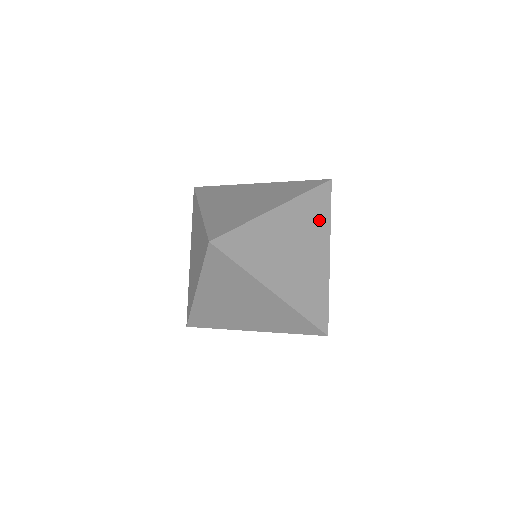
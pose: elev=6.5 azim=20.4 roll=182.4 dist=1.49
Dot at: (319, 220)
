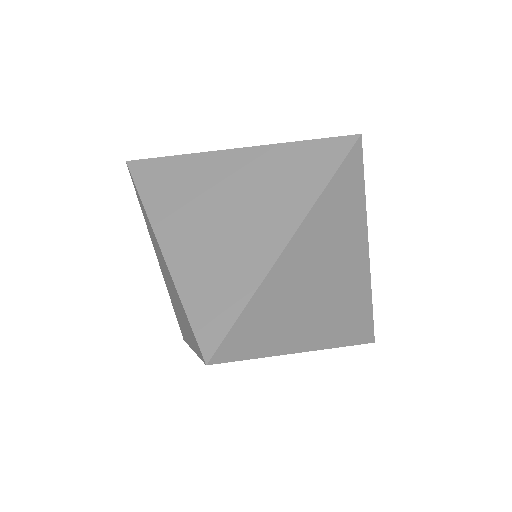
Dot at: (345, 326)
